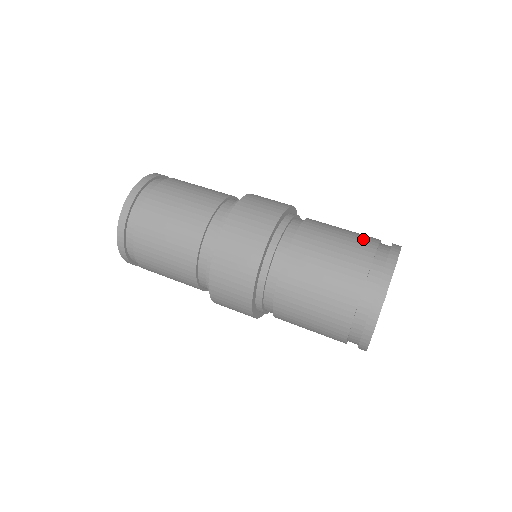
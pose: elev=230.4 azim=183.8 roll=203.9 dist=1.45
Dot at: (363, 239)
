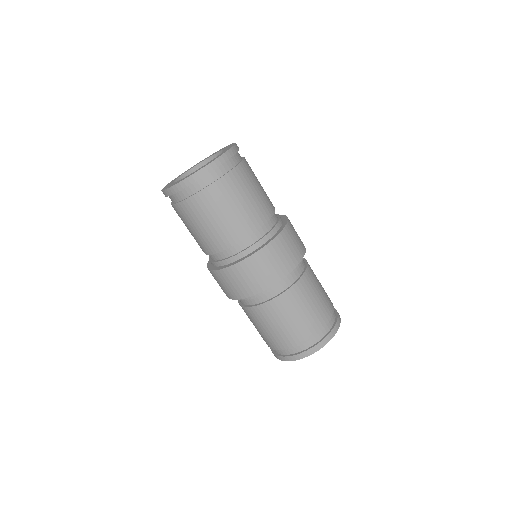
Dot at: (329, 302)
